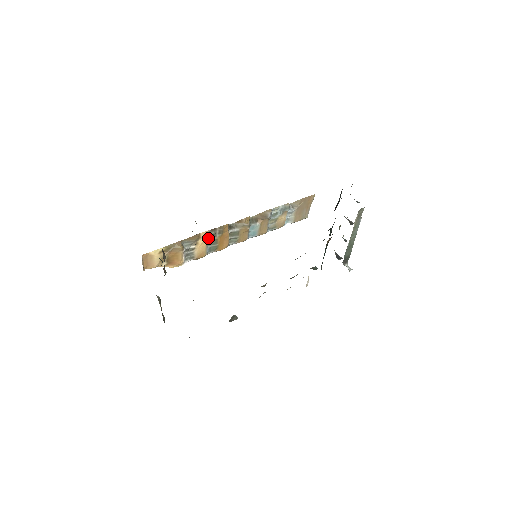
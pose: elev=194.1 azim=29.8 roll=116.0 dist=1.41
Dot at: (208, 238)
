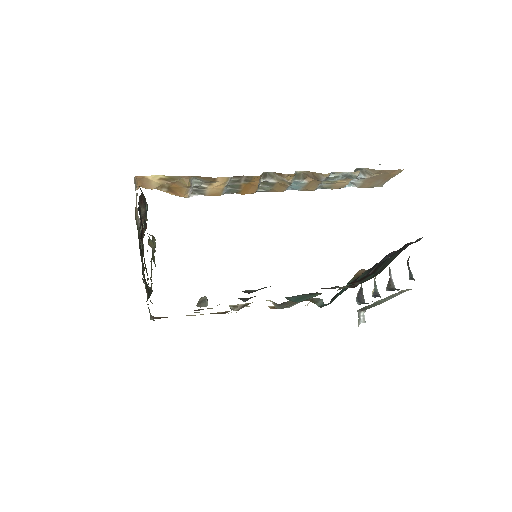
Dot at: (228, 183)
